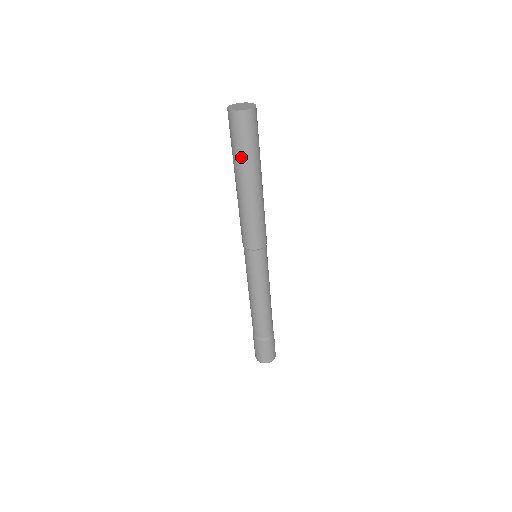
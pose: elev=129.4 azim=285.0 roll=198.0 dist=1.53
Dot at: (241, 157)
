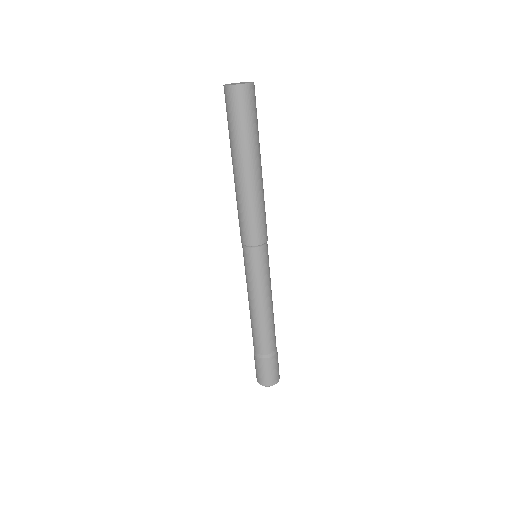
Dot at: (237, 137)
